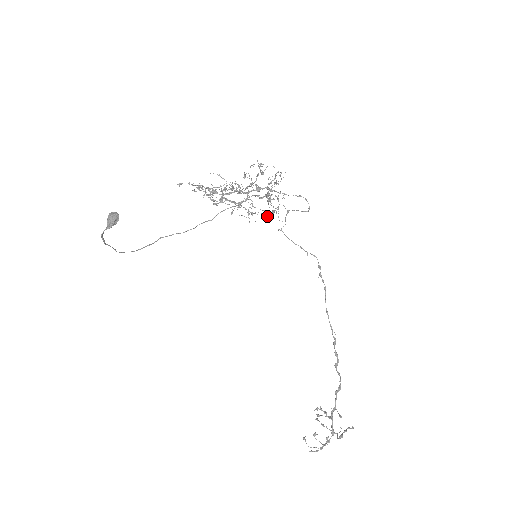
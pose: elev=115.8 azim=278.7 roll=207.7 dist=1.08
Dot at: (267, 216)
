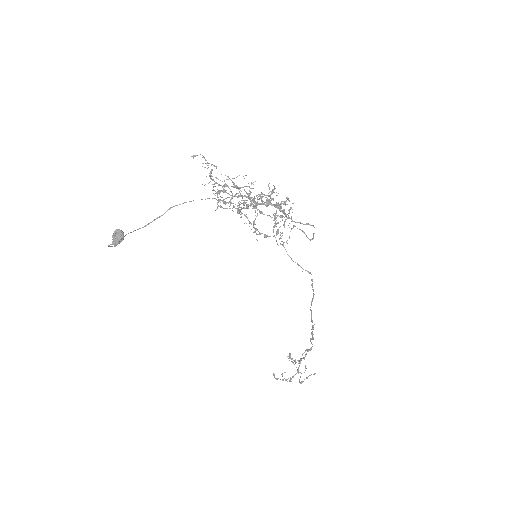
Dot at: (270, 236)
